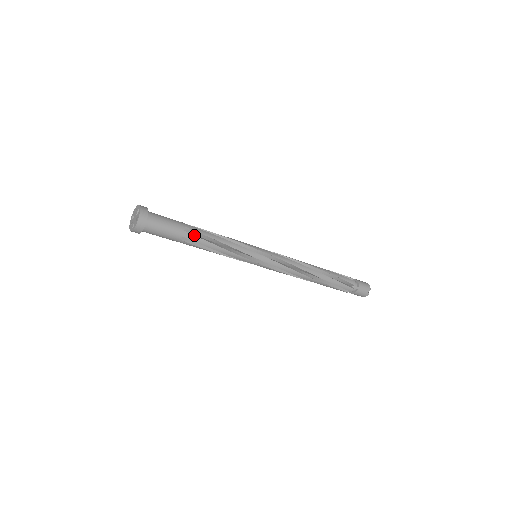
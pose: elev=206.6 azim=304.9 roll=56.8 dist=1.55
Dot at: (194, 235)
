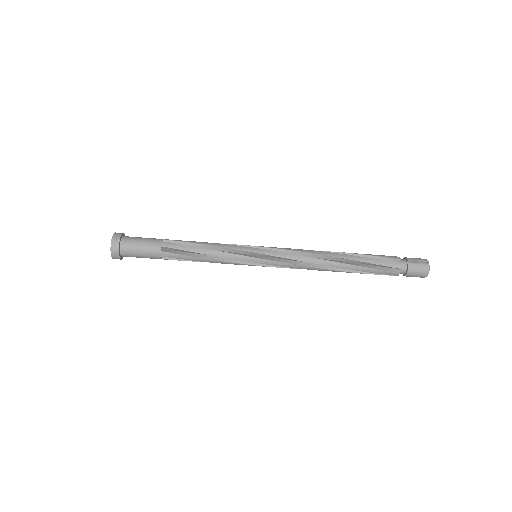
Dot at: (174, 243)
